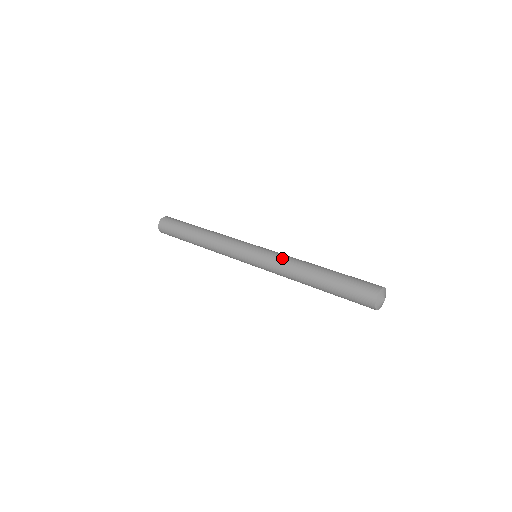
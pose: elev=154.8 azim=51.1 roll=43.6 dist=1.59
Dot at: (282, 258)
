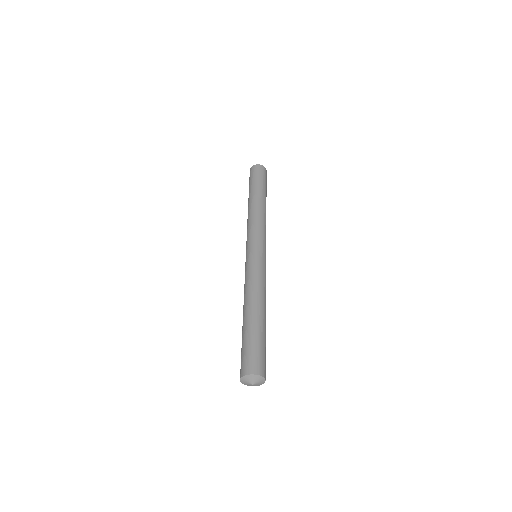
Dot at: (258, 276)
